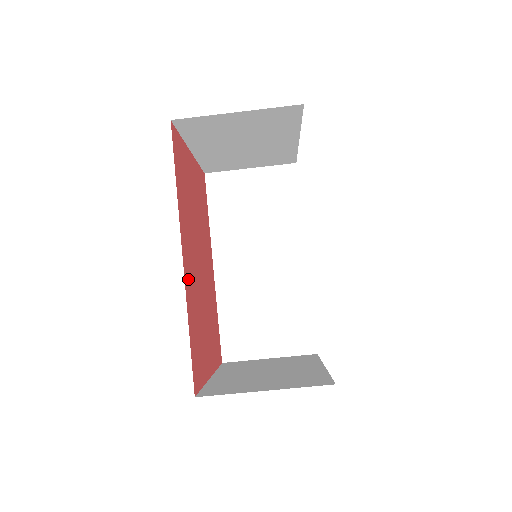
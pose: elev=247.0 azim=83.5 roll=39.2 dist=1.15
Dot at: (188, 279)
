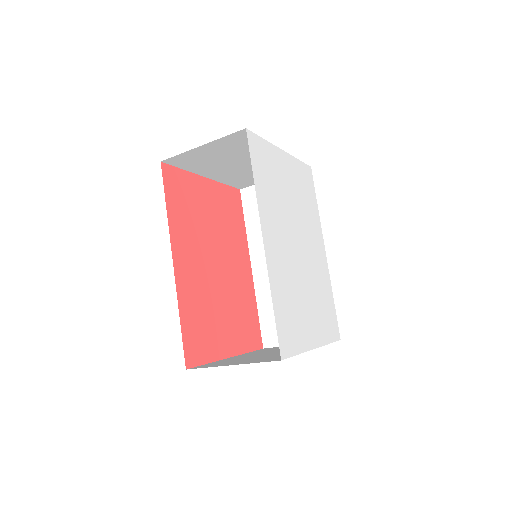
Dot at: (184, 280)
